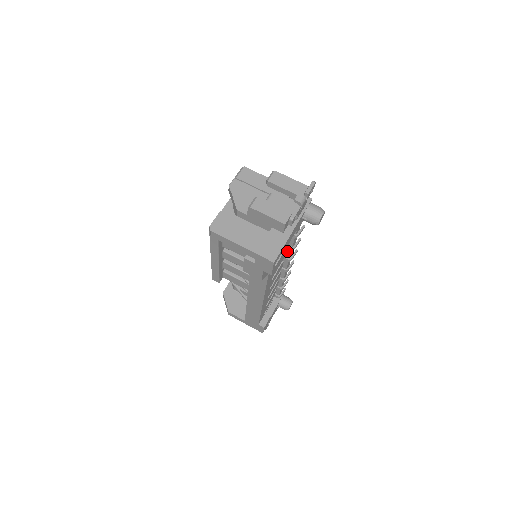
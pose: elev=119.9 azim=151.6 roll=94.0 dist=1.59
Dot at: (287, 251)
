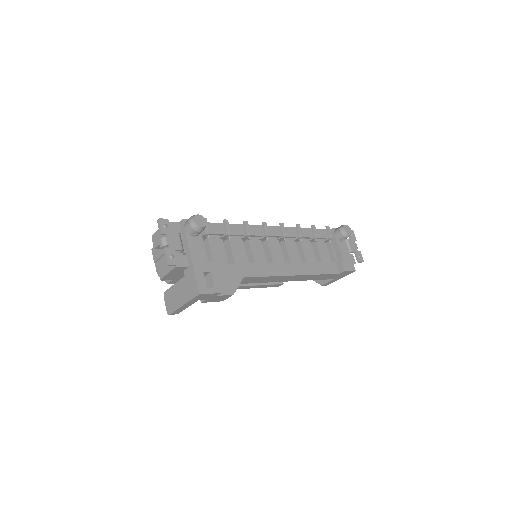
Dot at: (253, 236)
